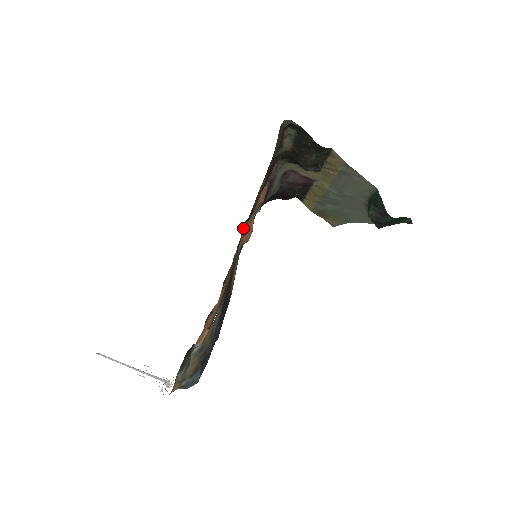
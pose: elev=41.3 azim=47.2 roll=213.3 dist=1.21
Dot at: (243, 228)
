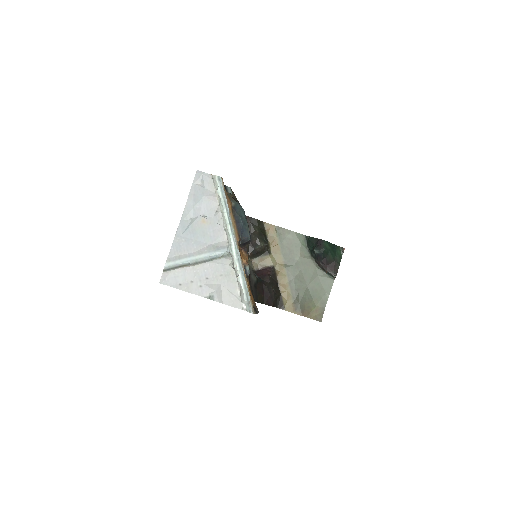
Dot at: occluded
